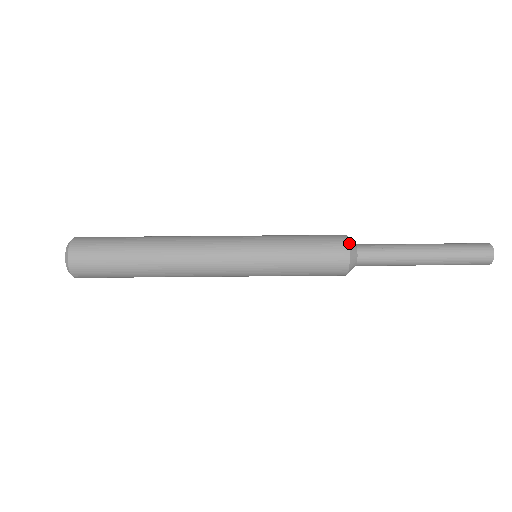
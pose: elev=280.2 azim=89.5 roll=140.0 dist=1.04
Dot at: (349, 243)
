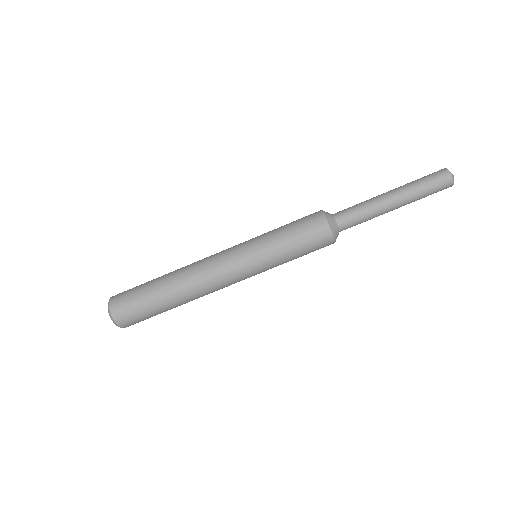
Dot at: (331, 230)
